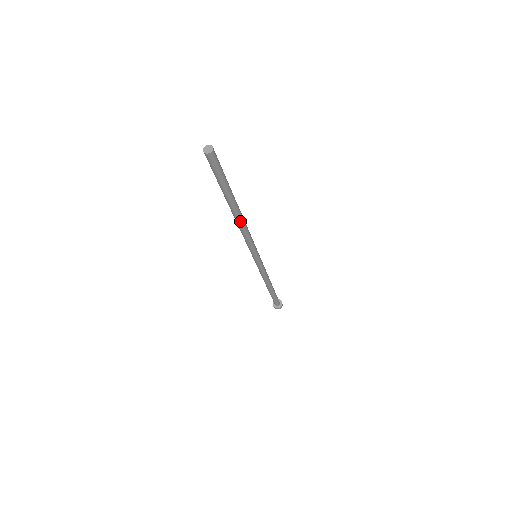
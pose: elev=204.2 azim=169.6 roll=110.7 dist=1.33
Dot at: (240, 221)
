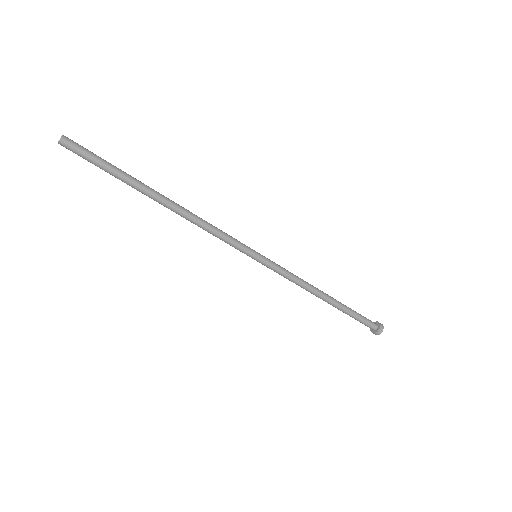
Dot at: (176, 212)
